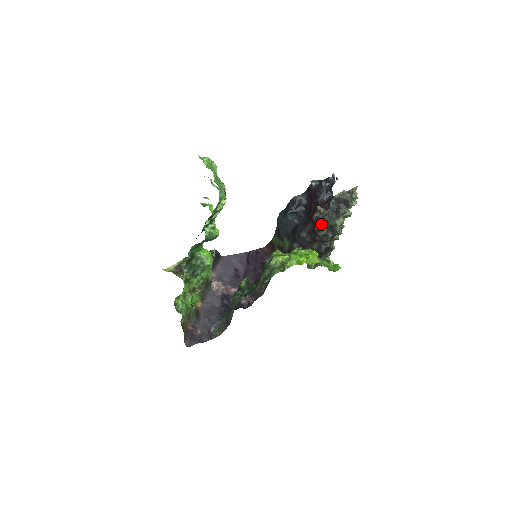
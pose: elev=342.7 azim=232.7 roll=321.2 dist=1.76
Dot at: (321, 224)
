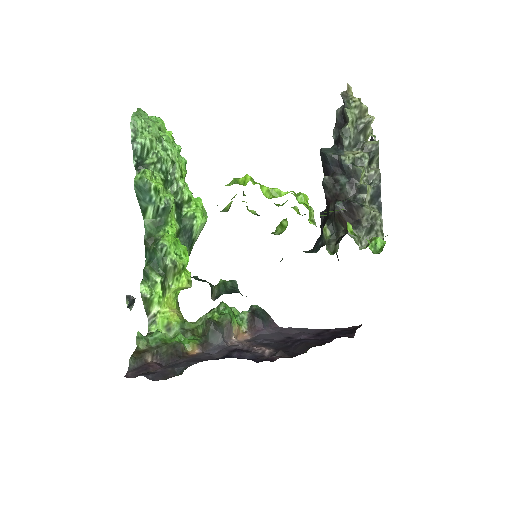
Dot at: (326, 170)
